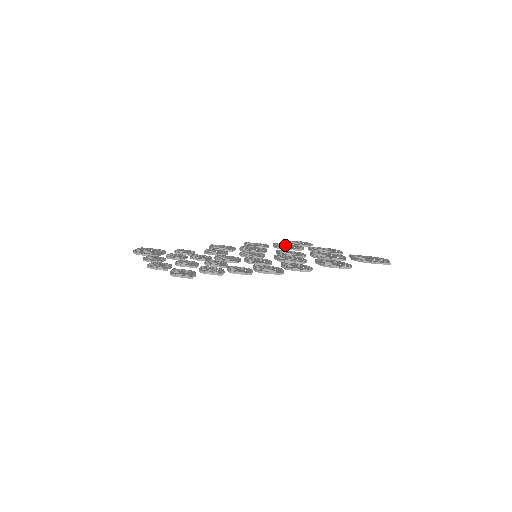
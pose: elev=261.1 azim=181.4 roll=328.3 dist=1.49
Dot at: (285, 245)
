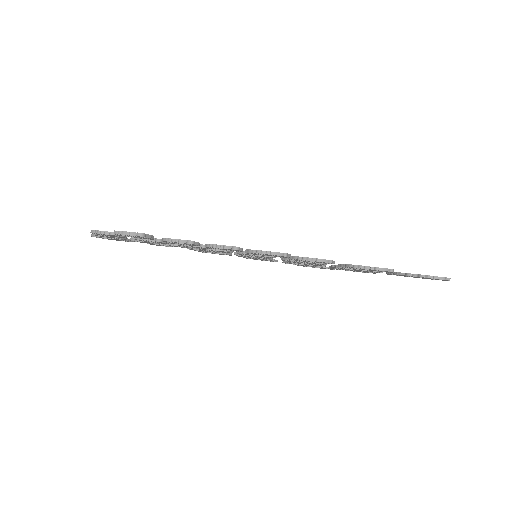
Dot at: occluded
